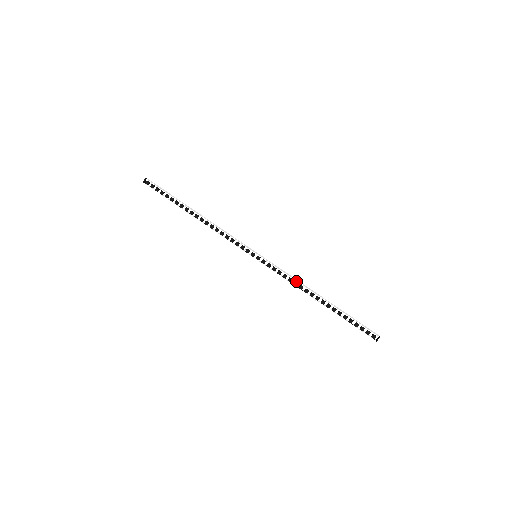
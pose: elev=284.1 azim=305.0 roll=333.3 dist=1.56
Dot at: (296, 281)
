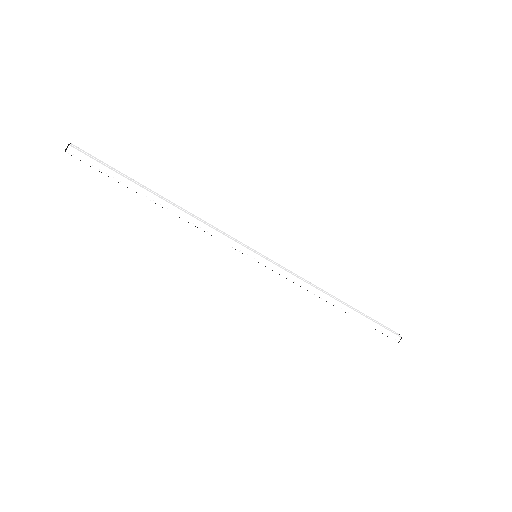
Dot at: occluded
